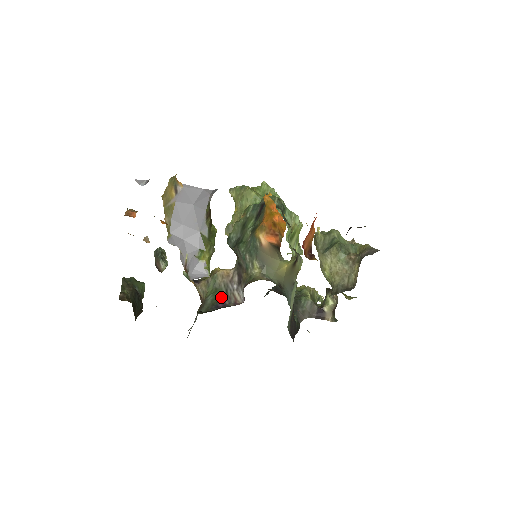
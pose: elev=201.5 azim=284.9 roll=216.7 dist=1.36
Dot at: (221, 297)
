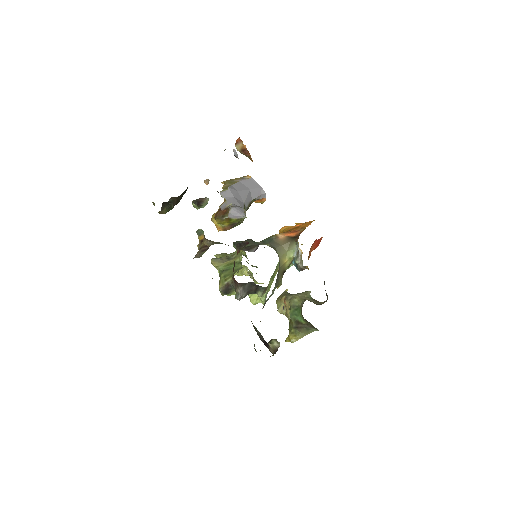
Dot at: occluded
